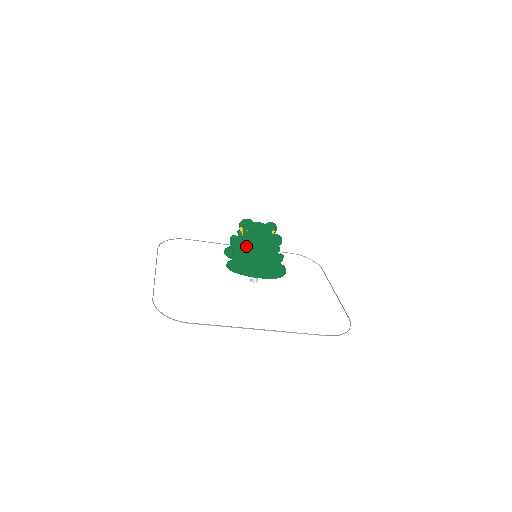
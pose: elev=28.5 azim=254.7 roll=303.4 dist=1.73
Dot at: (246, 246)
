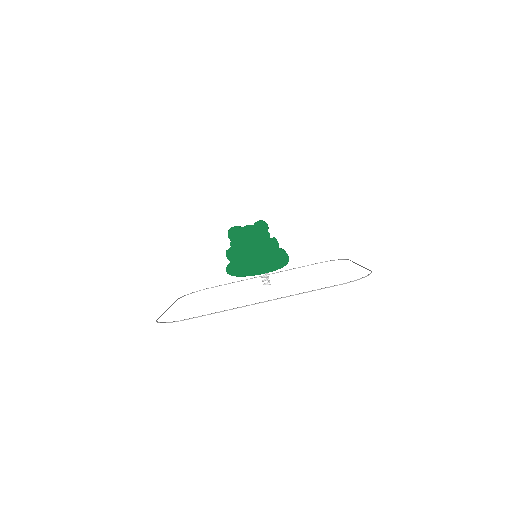
Dot at: (236, 244)
